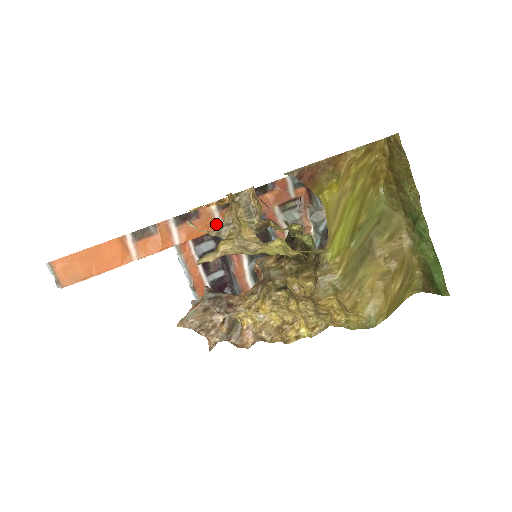
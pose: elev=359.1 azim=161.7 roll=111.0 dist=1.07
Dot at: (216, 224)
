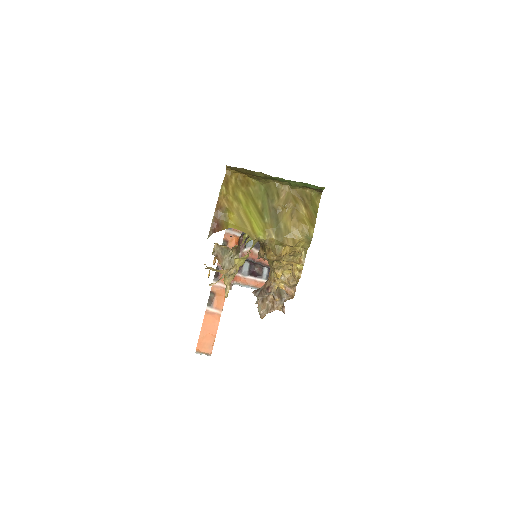
Dot at: occluded
